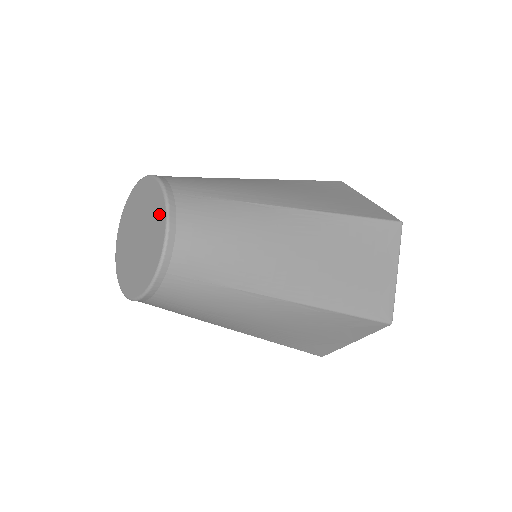
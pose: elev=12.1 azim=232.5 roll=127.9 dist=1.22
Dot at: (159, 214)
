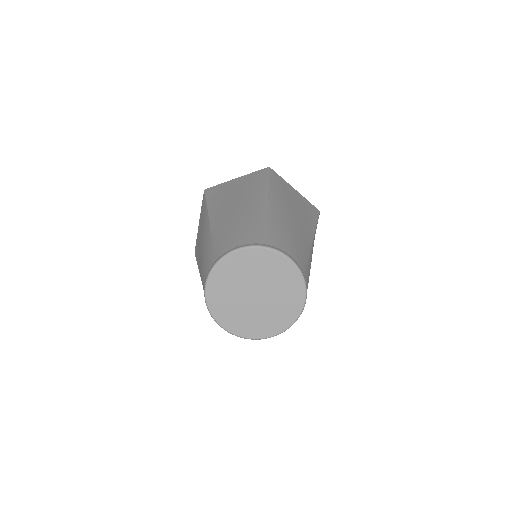
Dot at: (283, 320)
